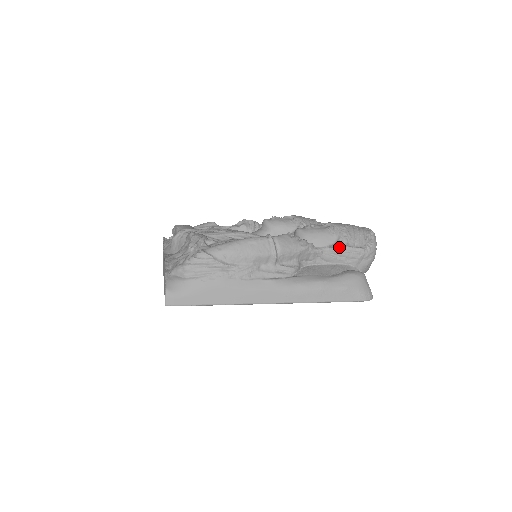
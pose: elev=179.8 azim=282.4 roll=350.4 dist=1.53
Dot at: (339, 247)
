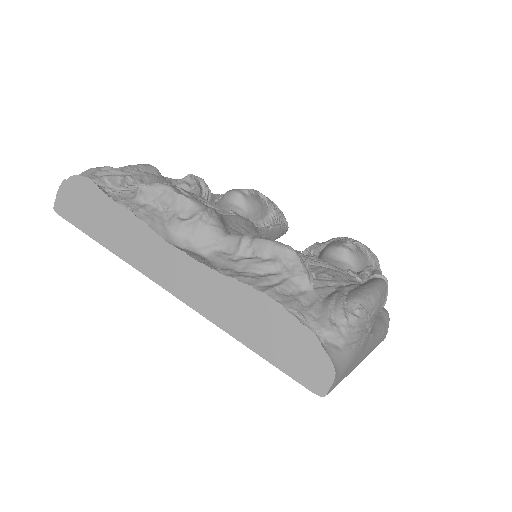
Dot at: occluded
